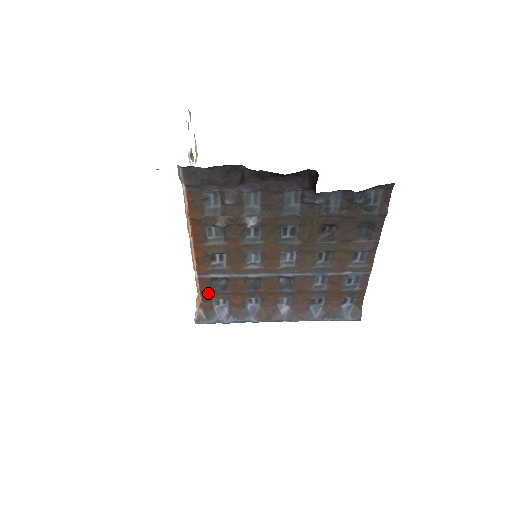
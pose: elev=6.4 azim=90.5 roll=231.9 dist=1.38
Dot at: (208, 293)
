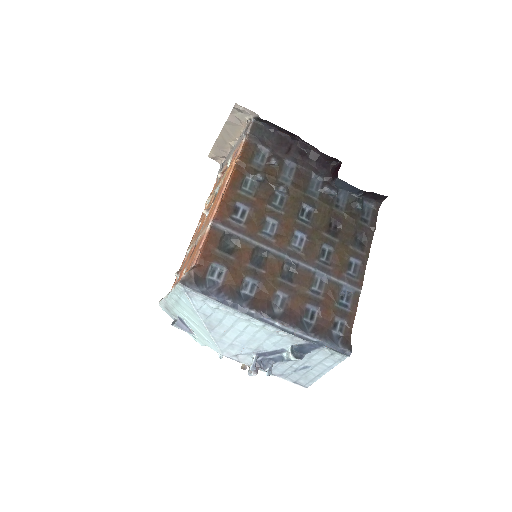
Dot at: (211, 252)
